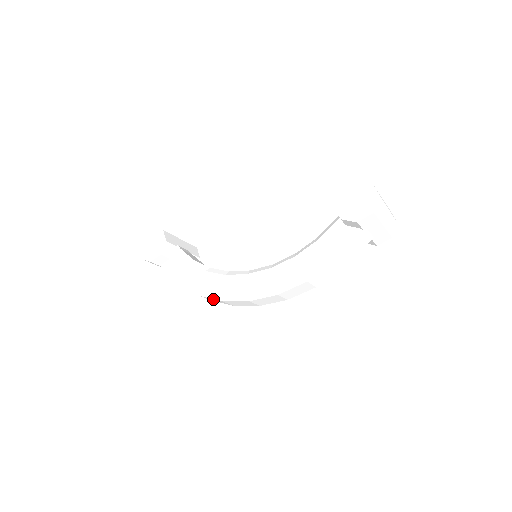
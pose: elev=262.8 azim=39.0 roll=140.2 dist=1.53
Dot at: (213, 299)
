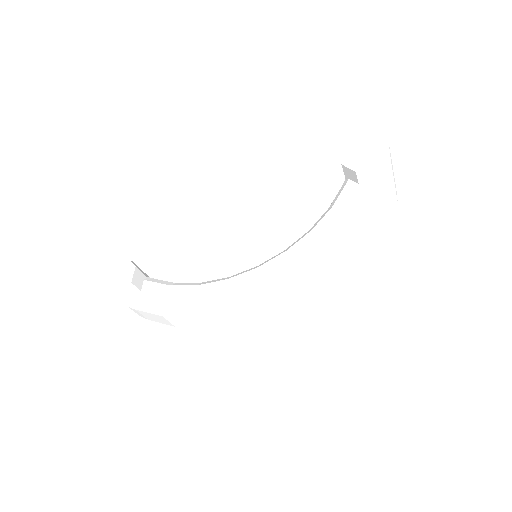
Dot at: (216, 315)
